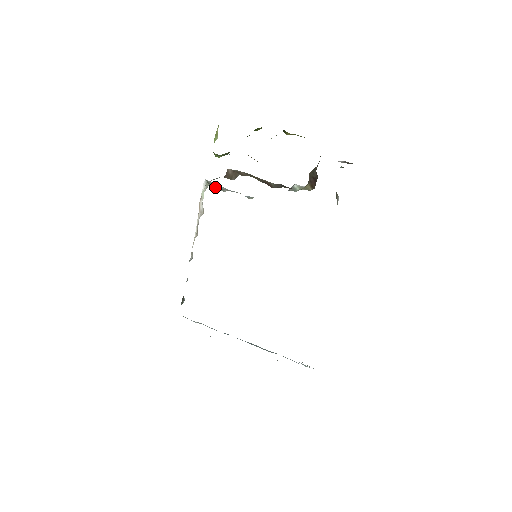
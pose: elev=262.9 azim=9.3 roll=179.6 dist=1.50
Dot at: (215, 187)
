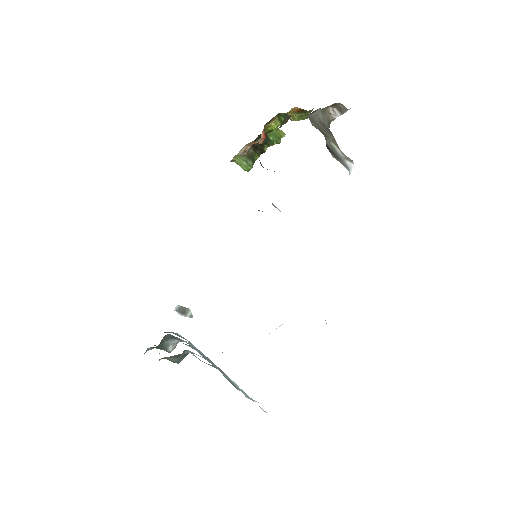
Dot at: occluded
